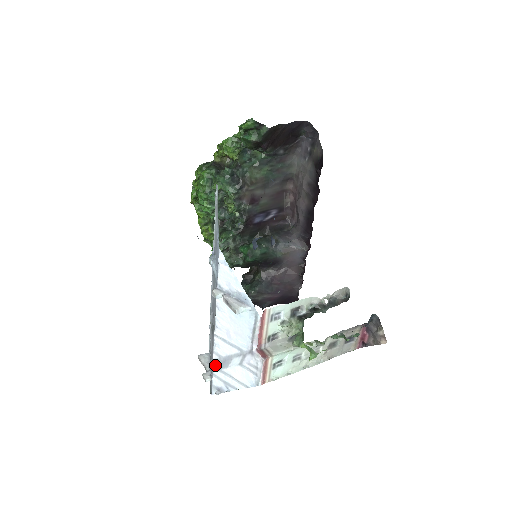
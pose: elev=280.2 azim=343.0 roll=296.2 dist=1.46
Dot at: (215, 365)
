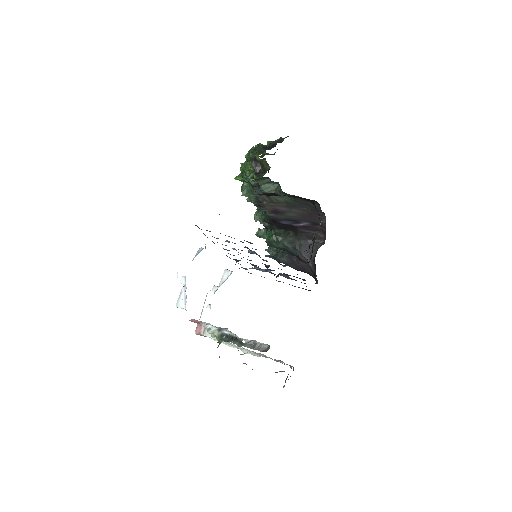
Dot at: occluded
